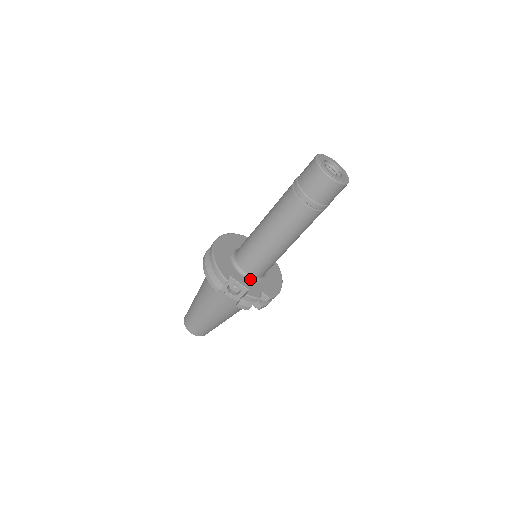
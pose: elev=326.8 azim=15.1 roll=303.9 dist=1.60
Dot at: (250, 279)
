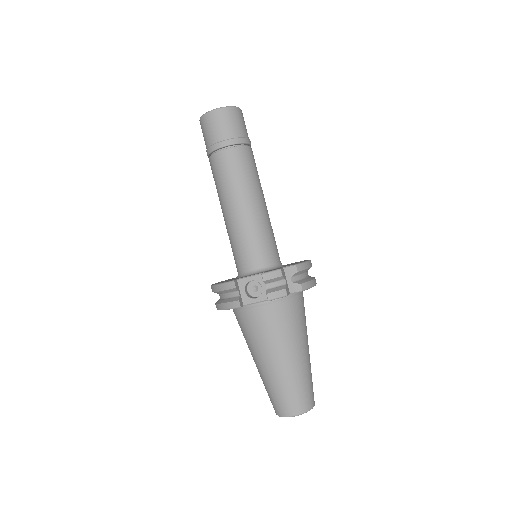
Dot at: (263, 271)
